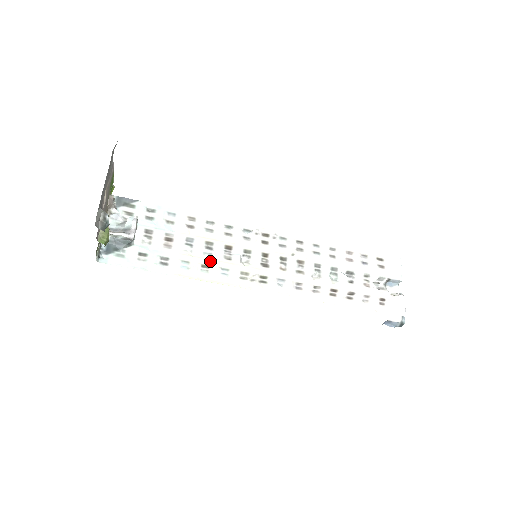
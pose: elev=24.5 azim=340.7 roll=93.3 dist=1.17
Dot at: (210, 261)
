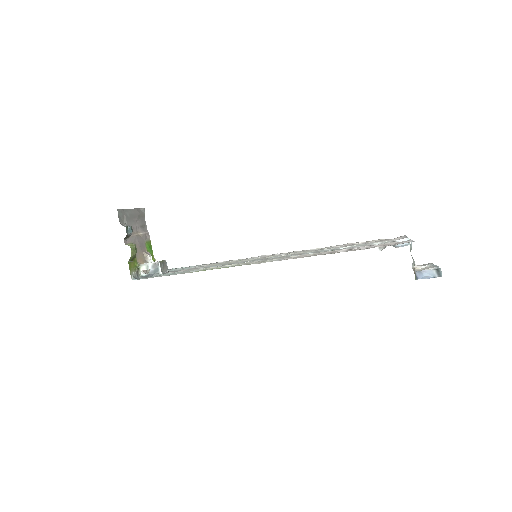
Dot at: (218, 266)
